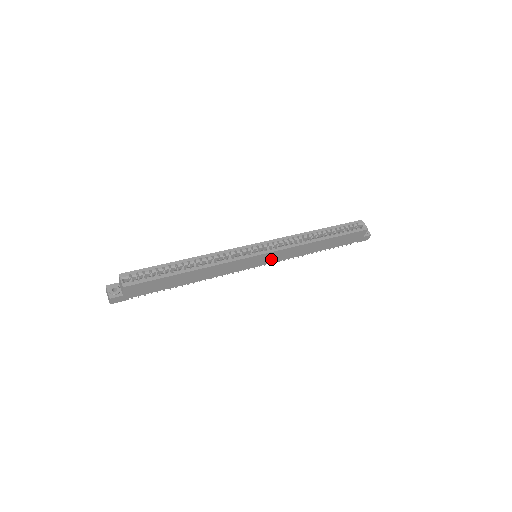
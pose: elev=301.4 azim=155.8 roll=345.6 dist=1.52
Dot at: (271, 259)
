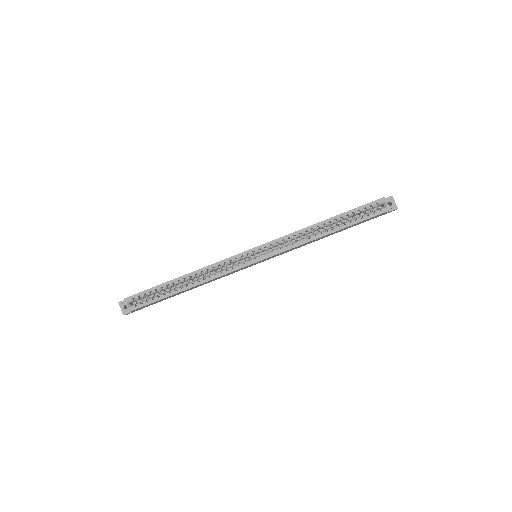
Dot at: (272, 257)
